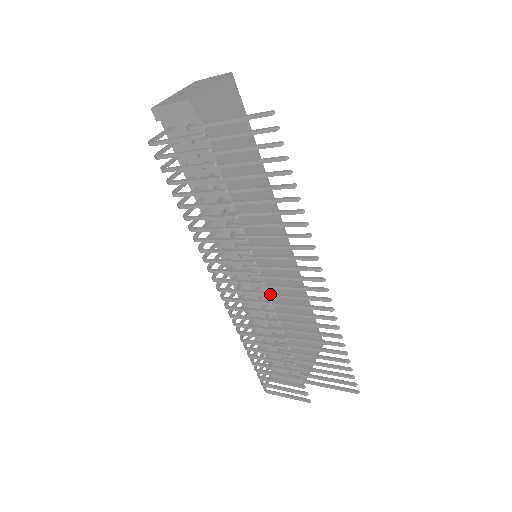
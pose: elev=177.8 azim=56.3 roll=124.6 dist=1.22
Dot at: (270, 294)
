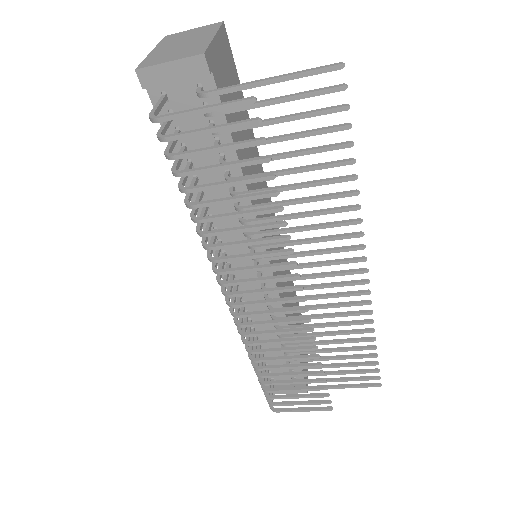
Dot at: occluded
